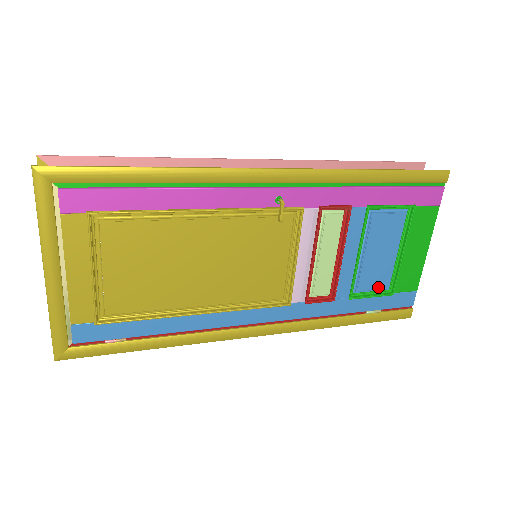
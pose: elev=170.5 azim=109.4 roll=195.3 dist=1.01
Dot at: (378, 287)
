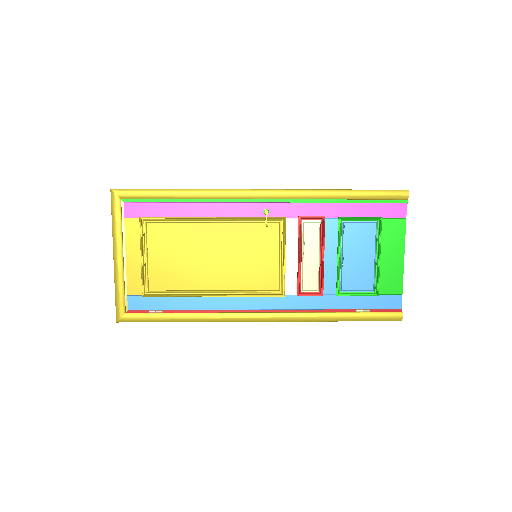
Dot at: (362, 287)
